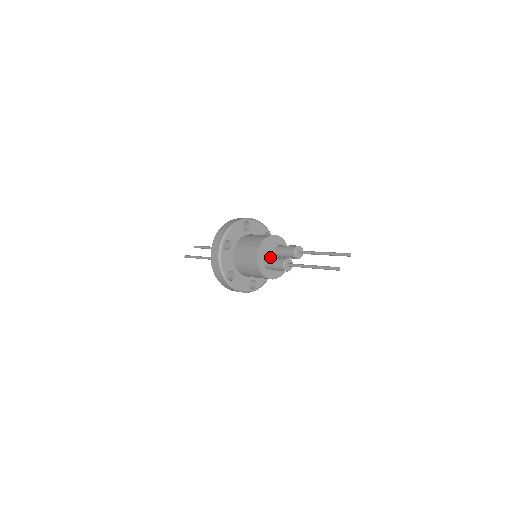
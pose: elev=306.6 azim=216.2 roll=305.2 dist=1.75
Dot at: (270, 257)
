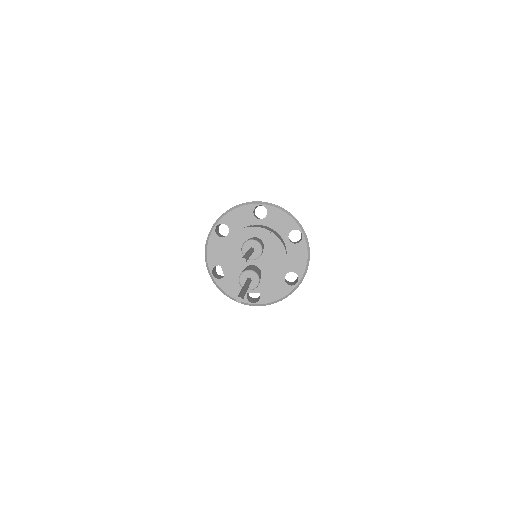
Dot at: occluded
